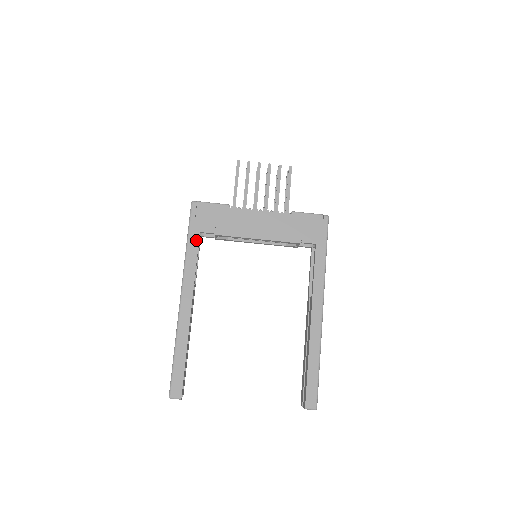
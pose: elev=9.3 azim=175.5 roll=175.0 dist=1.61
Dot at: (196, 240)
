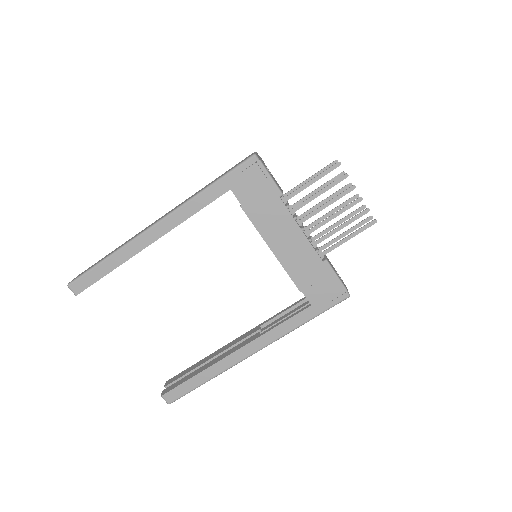
Dot at: (219, 192)
